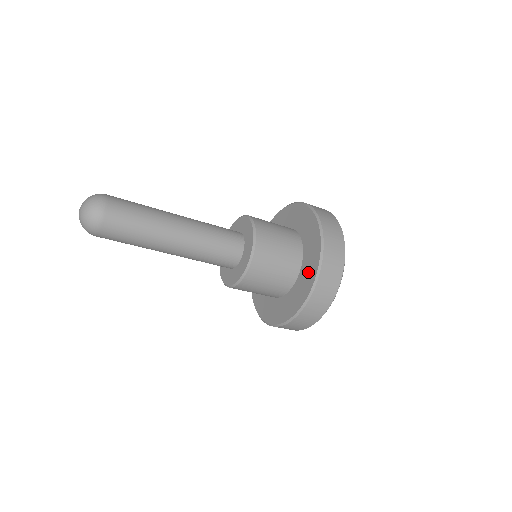
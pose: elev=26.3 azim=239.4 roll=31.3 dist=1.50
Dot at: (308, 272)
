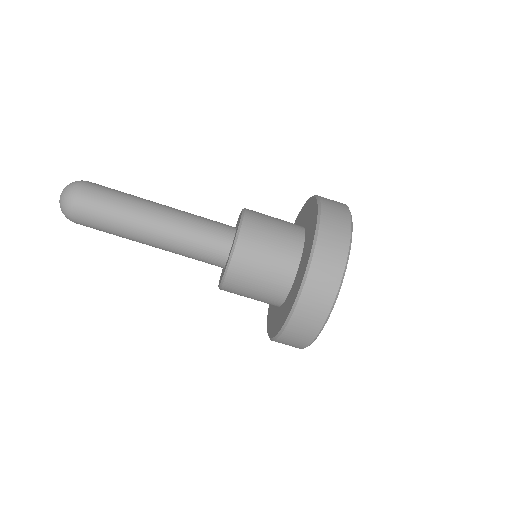
Dot at: (310, 230)
